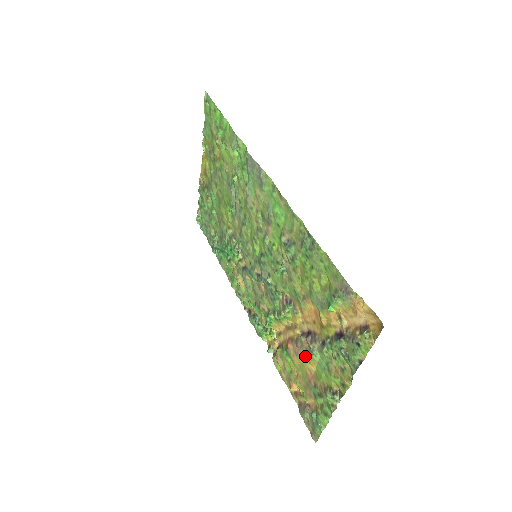
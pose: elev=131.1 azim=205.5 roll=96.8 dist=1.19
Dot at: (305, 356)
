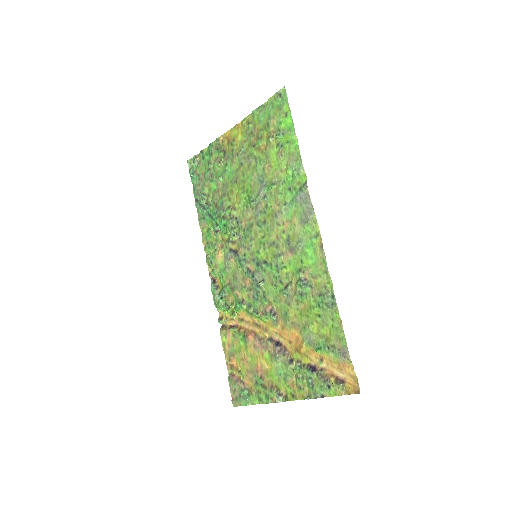
Dot at: (264, 355)
